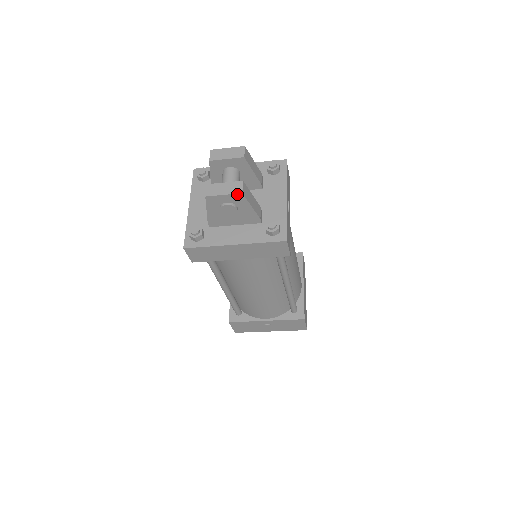
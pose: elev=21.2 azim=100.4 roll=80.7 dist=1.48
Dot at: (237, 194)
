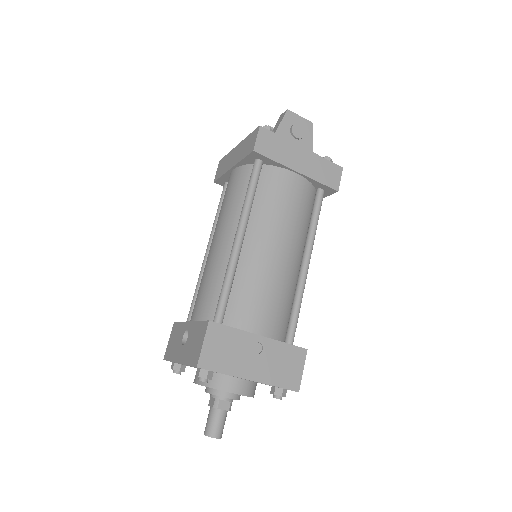
Dot at: (309, 122)
